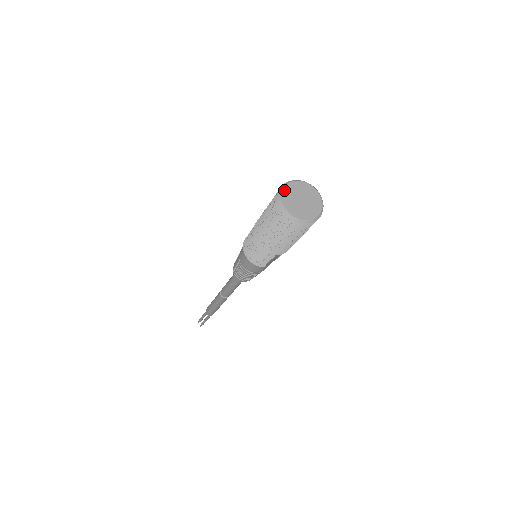
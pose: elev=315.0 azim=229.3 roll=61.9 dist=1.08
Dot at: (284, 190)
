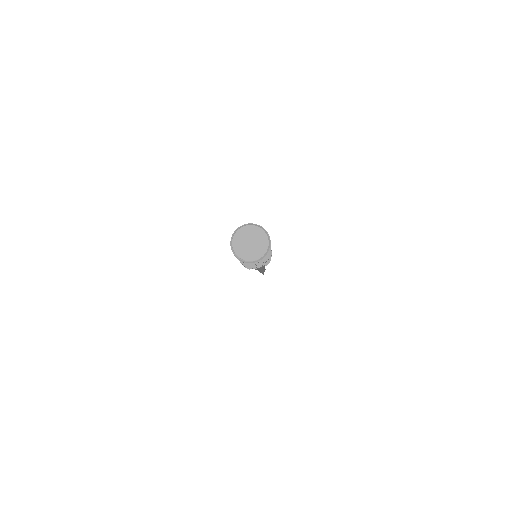
Dot at: (239, 231)
